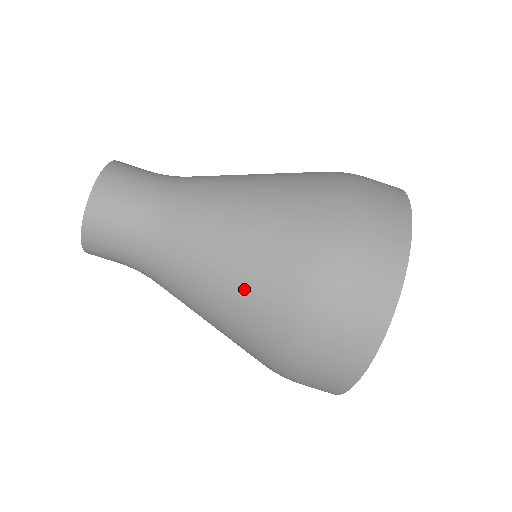
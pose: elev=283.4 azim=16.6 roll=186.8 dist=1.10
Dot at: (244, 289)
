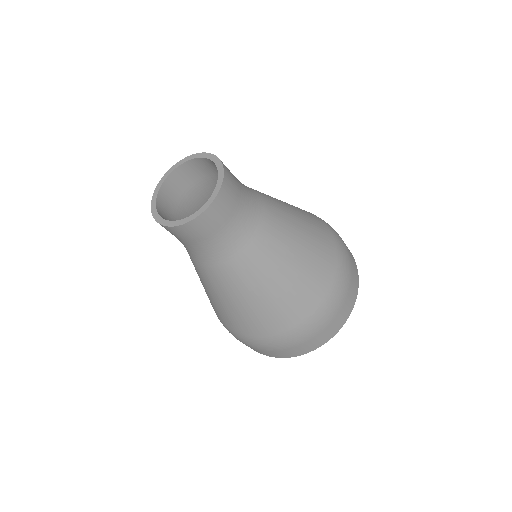
Dot at: (275, 304)
